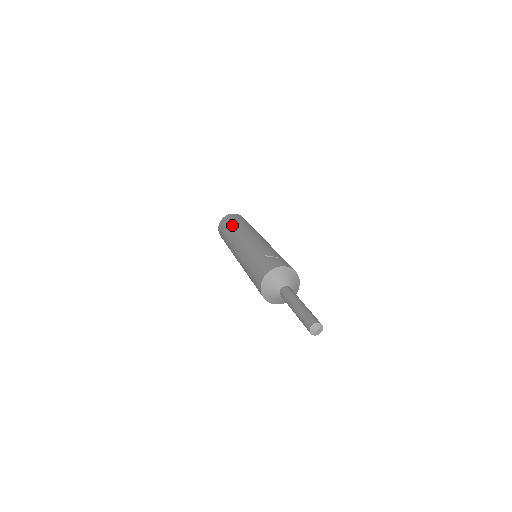
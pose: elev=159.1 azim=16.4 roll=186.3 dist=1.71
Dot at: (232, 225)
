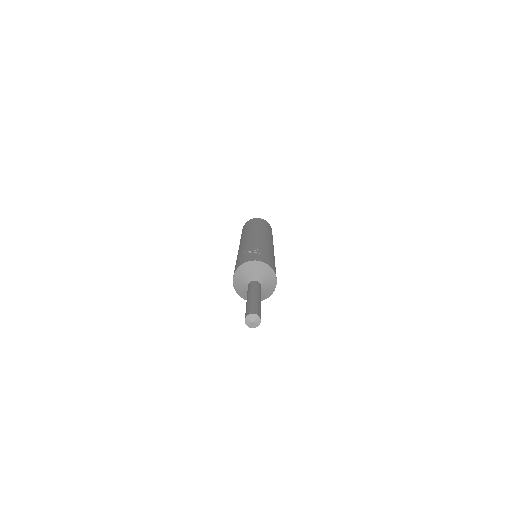
Dot at: (248, 227)
